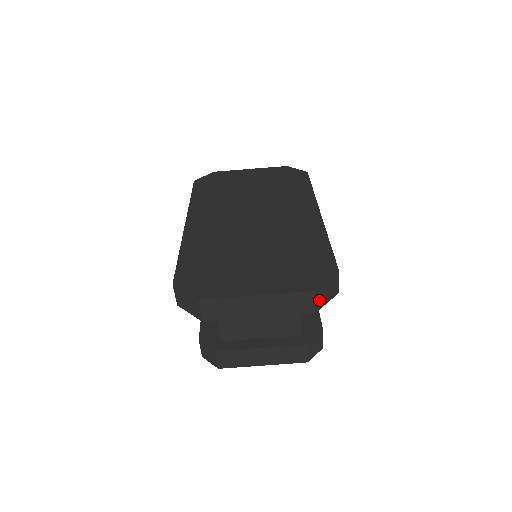
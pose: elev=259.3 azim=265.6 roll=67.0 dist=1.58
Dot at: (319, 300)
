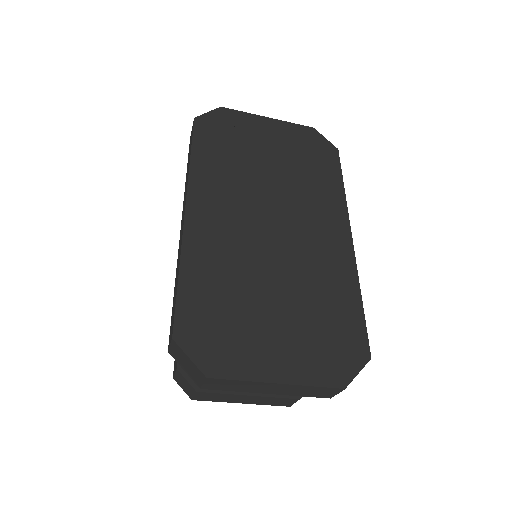
Dot at: occluded
